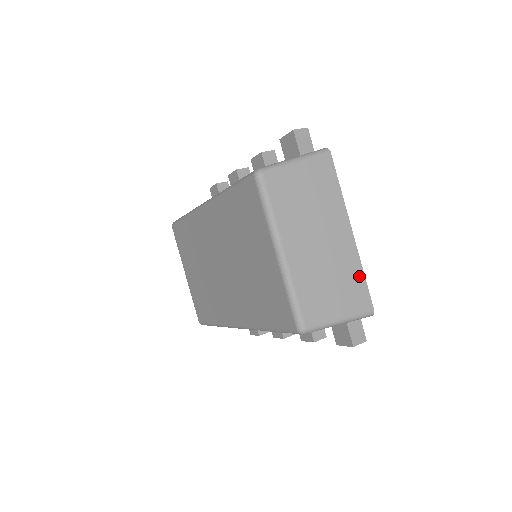
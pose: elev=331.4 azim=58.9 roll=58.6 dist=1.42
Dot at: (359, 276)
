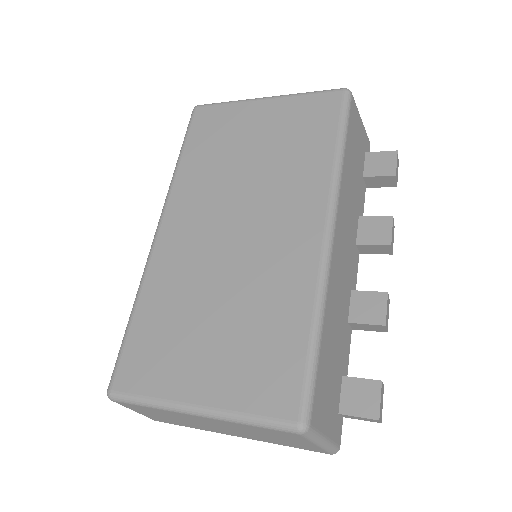
Dot at: occluded
